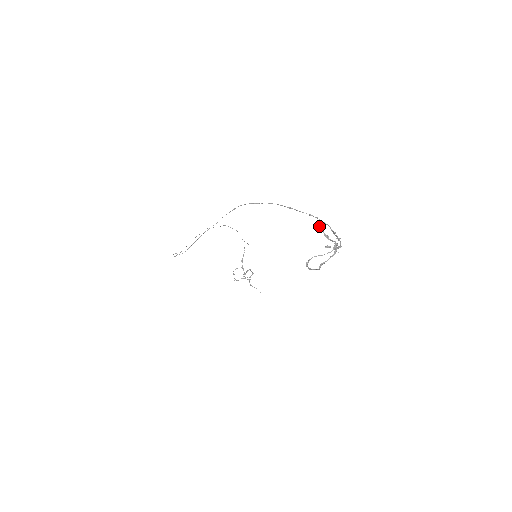
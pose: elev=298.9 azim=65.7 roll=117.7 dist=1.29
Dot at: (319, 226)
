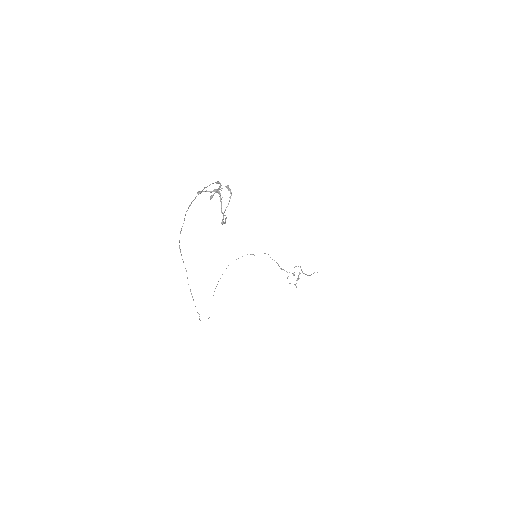
Dot at: (197, 192)
